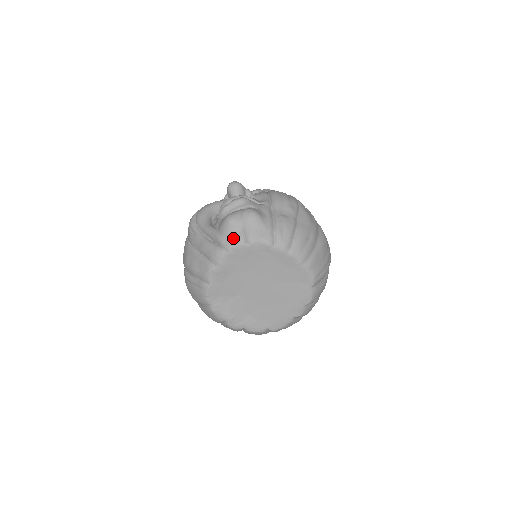
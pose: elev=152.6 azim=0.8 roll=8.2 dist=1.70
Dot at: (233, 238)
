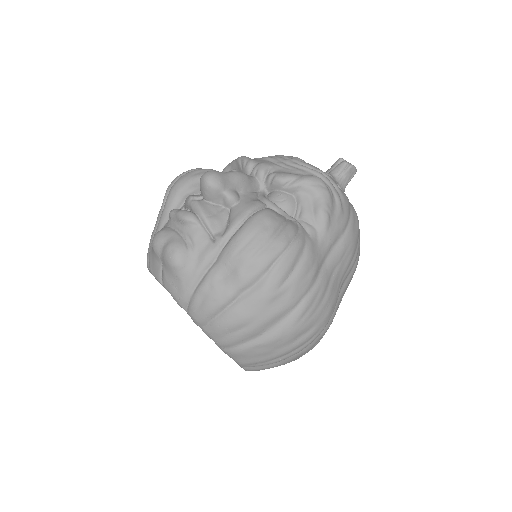
Dot at: (153, 264)
